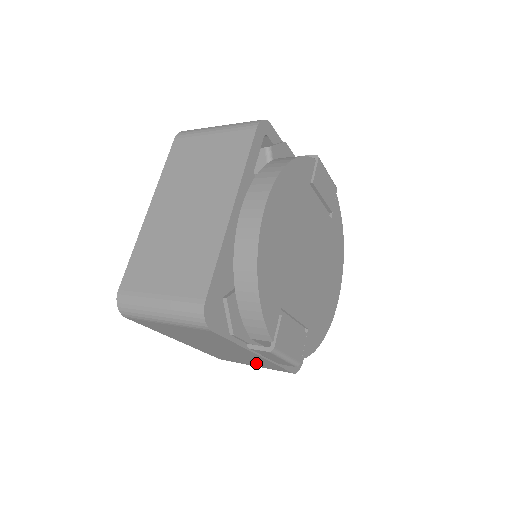
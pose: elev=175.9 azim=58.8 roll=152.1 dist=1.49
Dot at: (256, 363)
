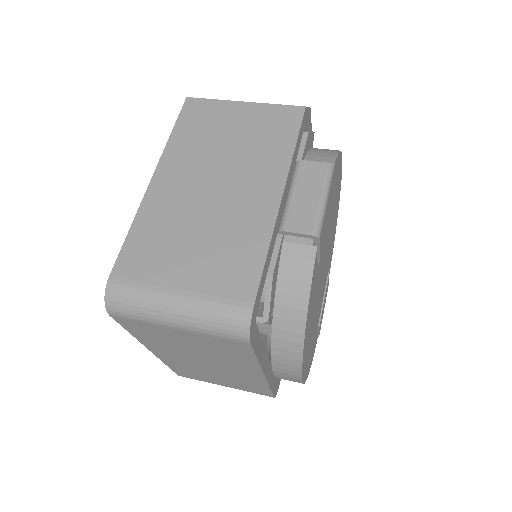
Dot at: occluded
